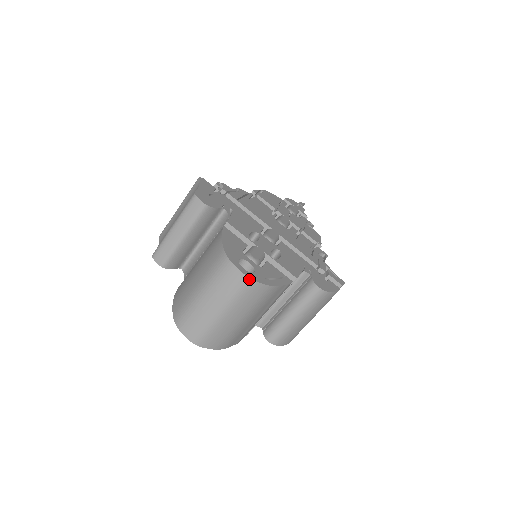
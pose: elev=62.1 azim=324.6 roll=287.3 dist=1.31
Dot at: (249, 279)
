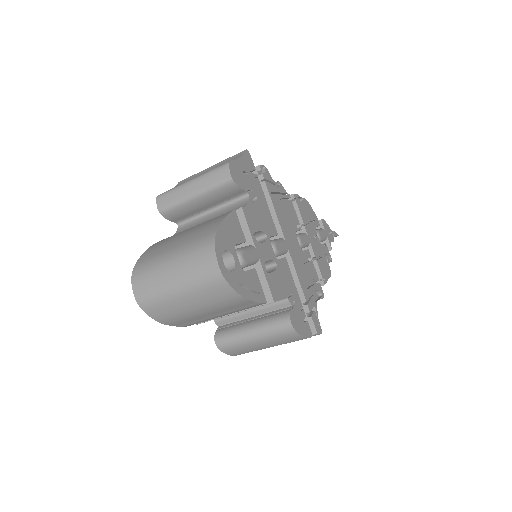
Dot at: (221, 275)
